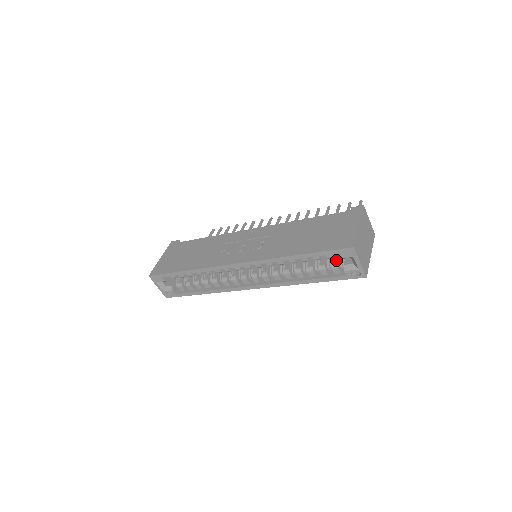
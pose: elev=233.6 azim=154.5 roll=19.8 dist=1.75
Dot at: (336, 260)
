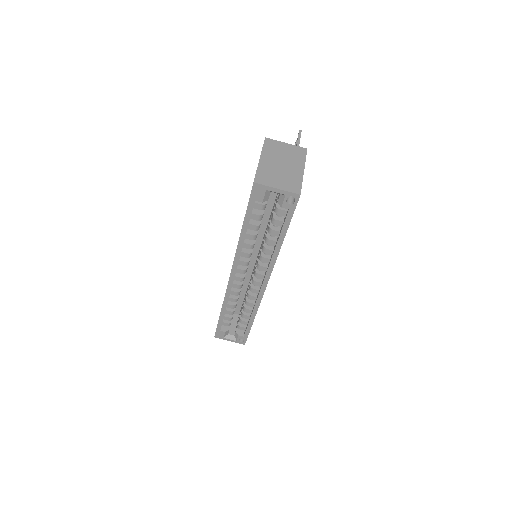
Dot at: (275, 204)
